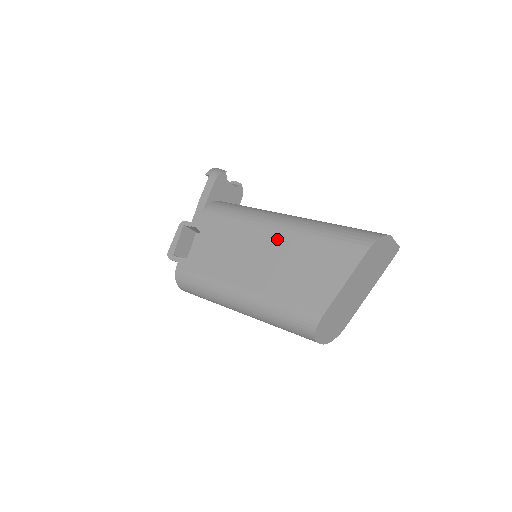
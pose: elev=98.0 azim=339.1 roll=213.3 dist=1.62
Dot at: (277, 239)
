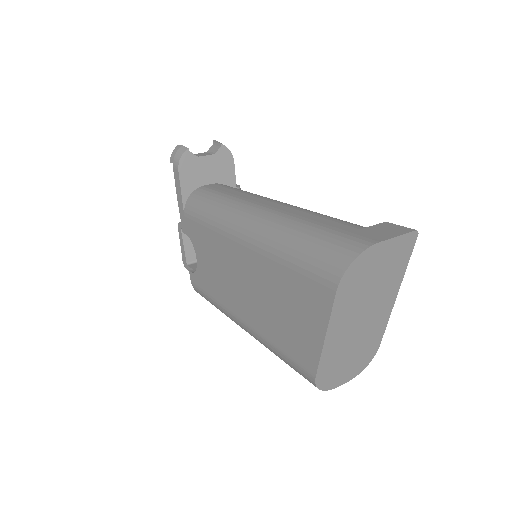
Dot at: (247, 259)
